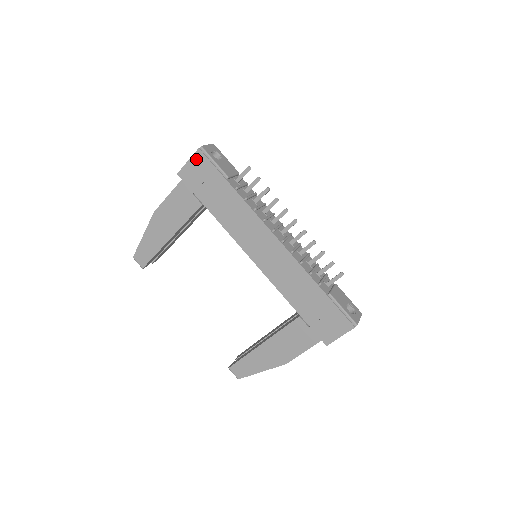
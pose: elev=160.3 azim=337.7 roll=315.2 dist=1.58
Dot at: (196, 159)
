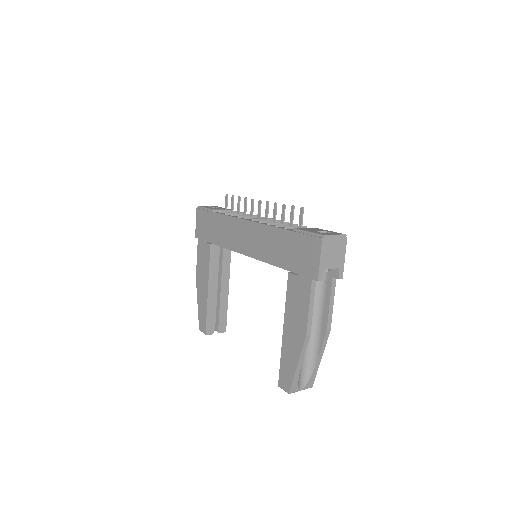
Dot at: (198, 216)
